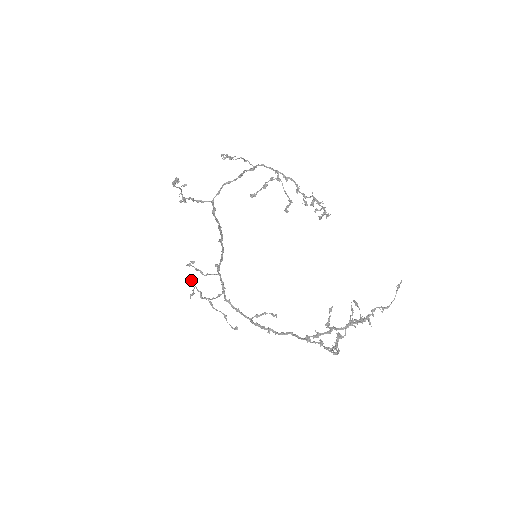
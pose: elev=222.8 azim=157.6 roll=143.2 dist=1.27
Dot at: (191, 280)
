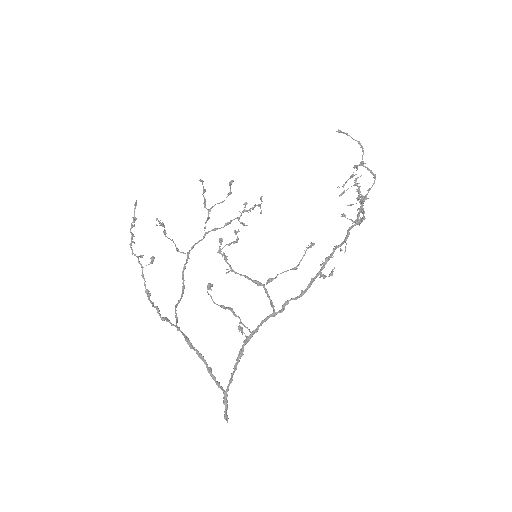
Dot at: (223, 254)
